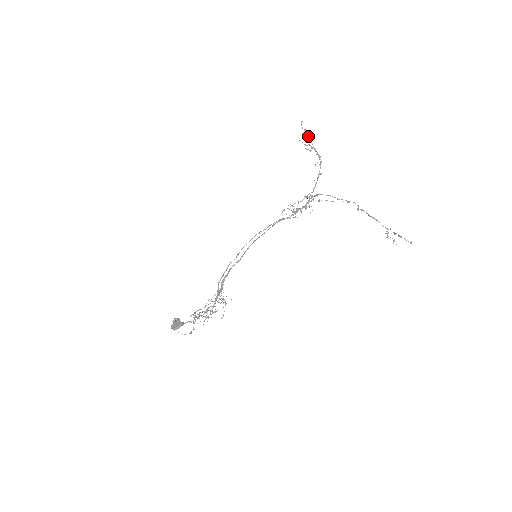
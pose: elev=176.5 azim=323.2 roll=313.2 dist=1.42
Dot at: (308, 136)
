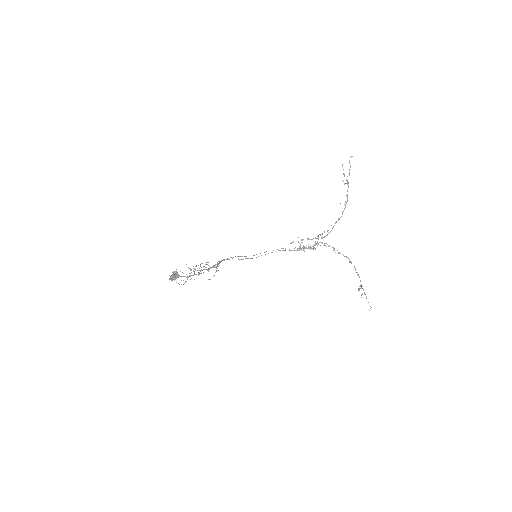
Dot at: (349, 174)
